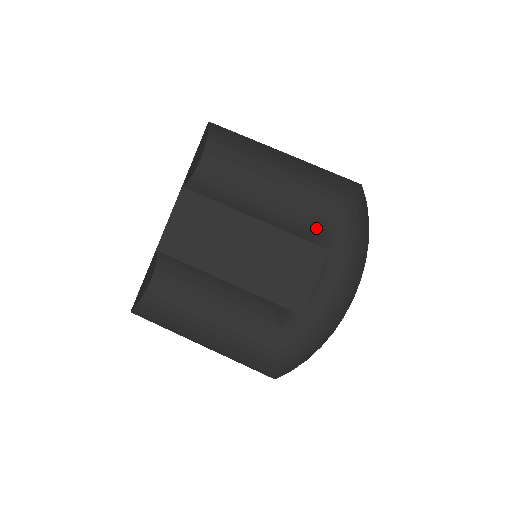
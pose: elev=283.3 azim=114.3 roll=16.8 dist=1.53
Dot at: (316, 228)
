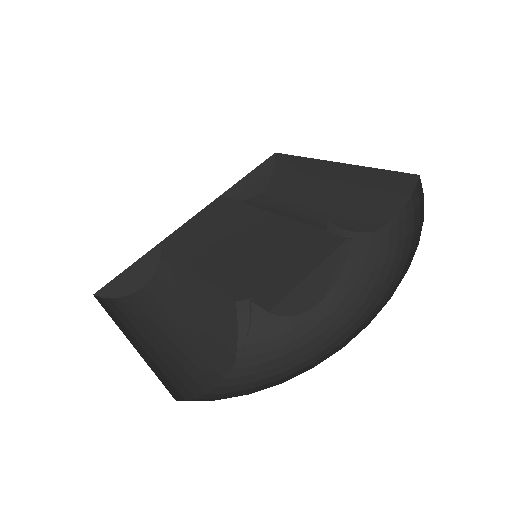
Dot at: (345, 231)
